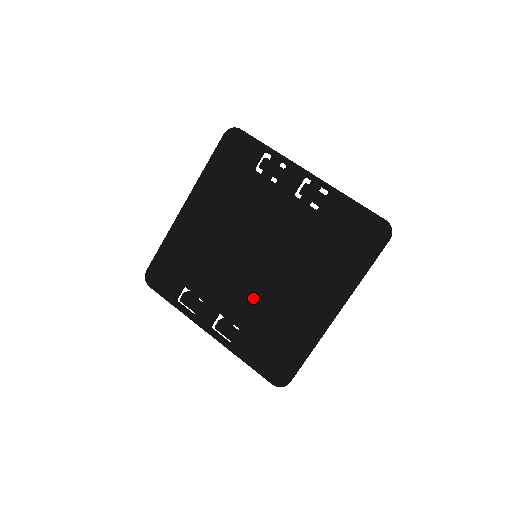
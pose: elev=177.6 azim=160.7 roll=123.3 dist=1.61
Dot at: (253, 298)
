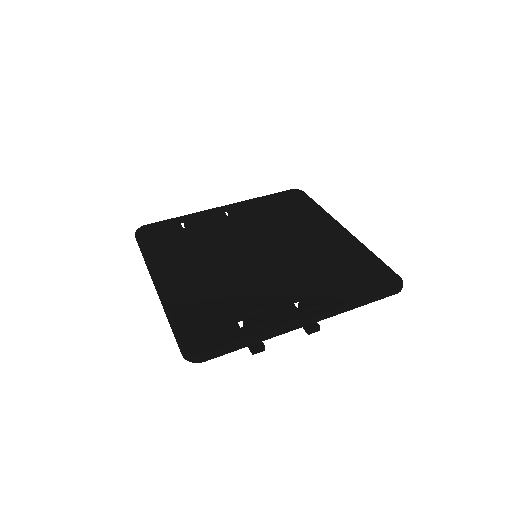
Dot at: (295, 267)
